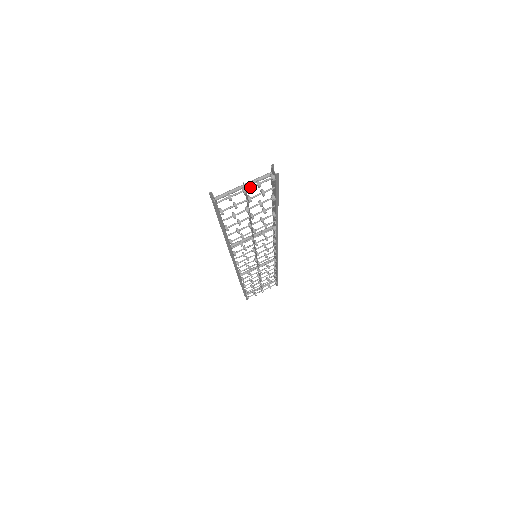
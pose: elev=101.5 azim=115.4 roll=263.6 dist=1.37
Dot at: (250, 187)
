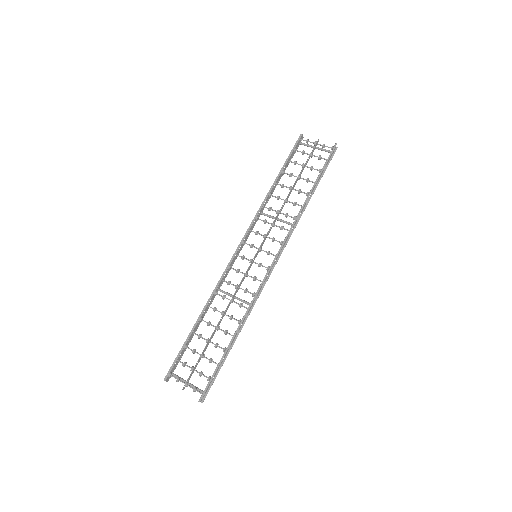
Dot at: (319, 144)
